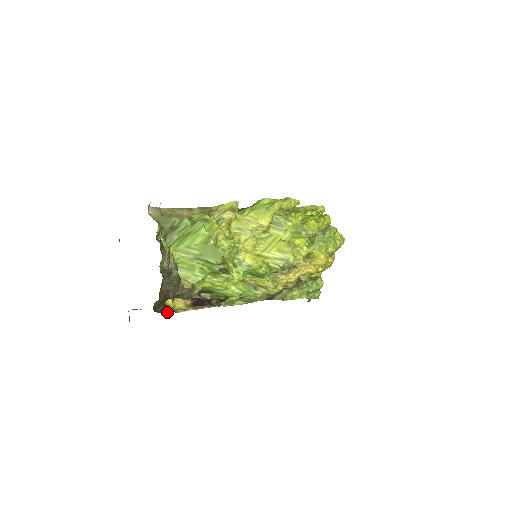
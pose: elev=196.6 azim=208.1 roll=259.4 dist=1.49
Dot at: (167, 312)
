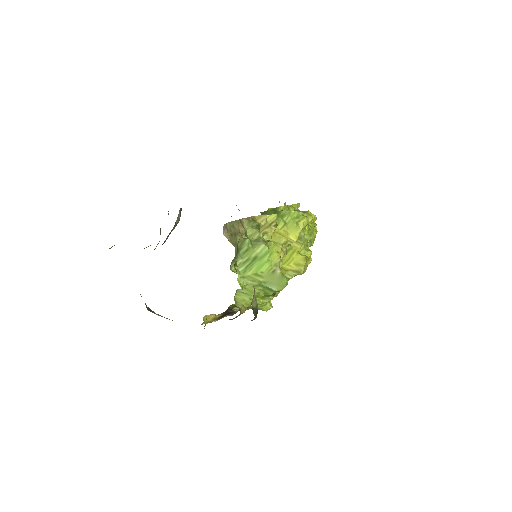
Dot at: occluded
